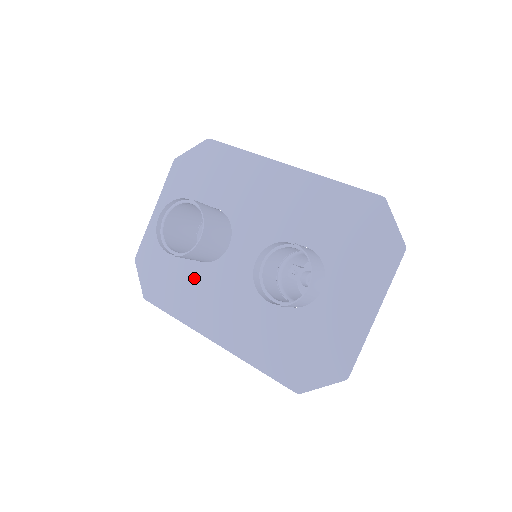
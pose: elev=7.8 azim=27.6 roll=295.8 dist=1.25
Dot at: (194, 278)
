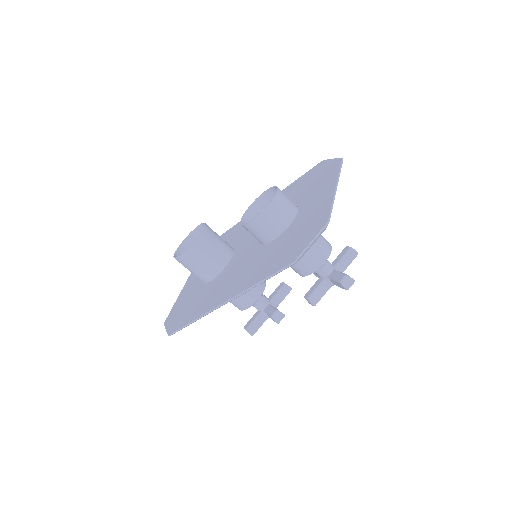
Dot at: (208, 290)
